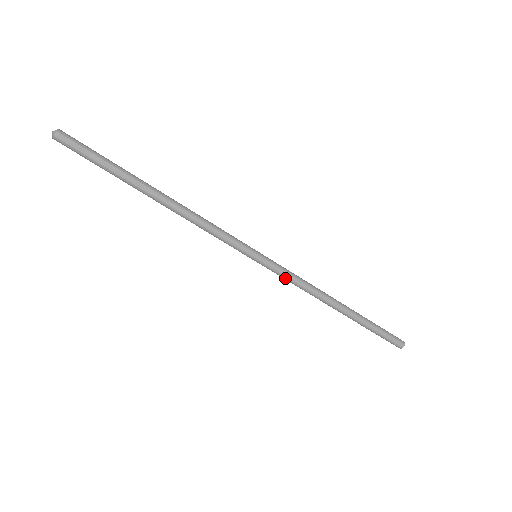
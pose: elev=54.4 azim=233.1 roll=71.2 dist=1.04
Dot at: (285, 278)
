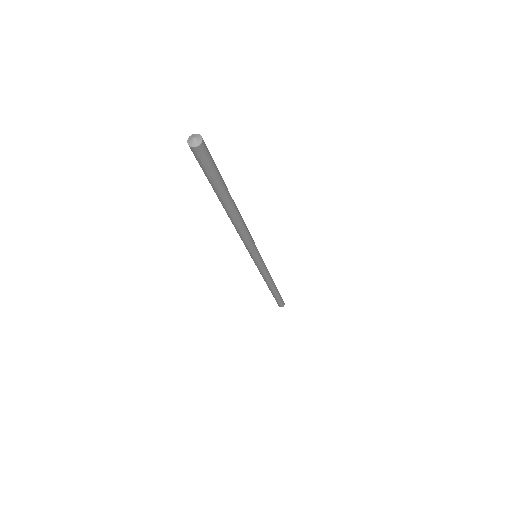
Dot at: (260, 271)
